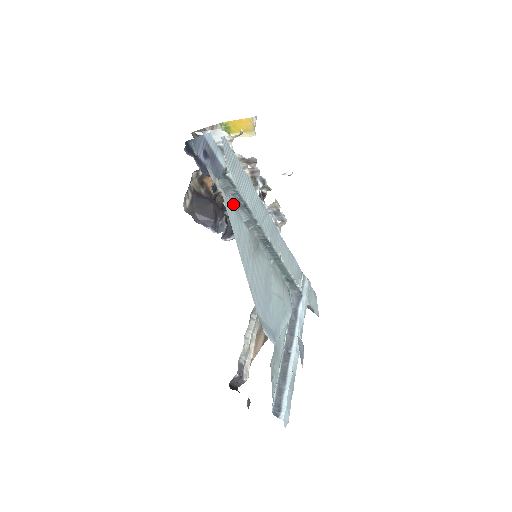
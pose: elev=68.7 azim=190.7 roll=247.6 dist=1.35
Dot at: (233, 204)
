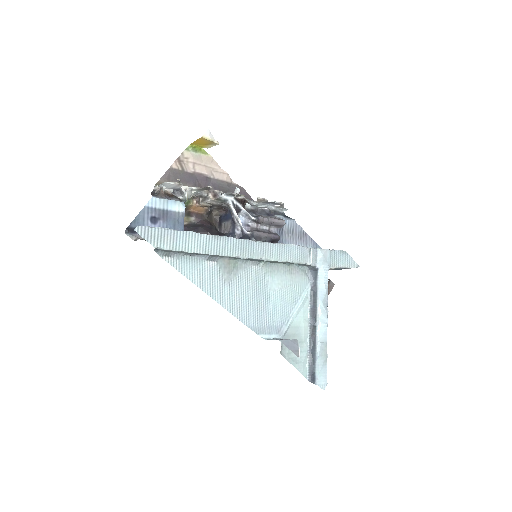
Dot at: (185, 256)
